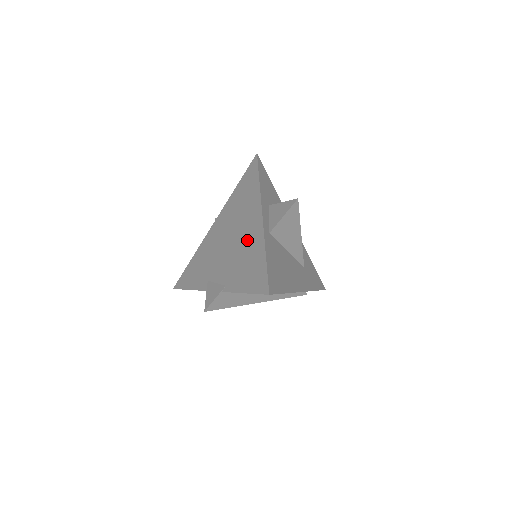
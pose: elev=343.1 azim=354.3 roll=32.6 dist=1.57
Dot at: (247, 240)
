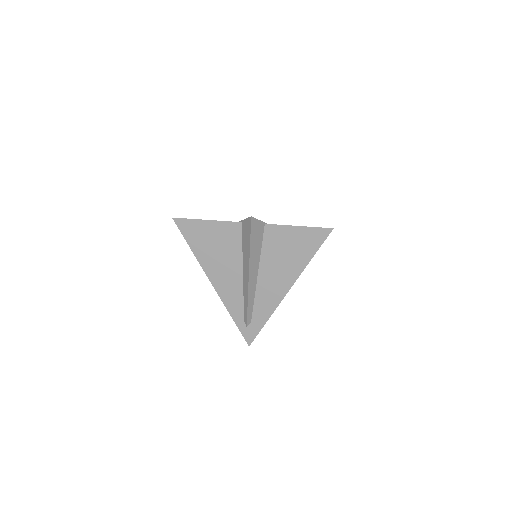
Dot at: occluded
